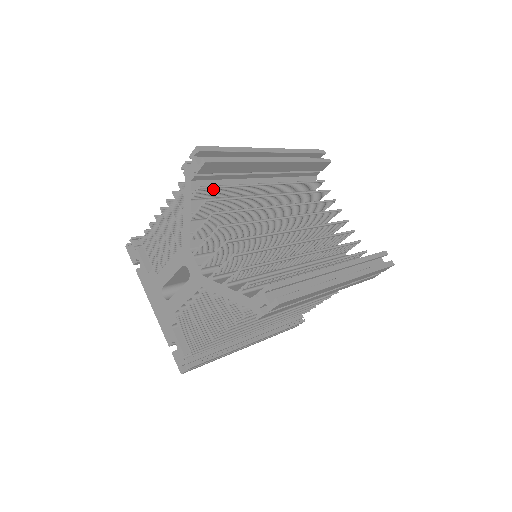
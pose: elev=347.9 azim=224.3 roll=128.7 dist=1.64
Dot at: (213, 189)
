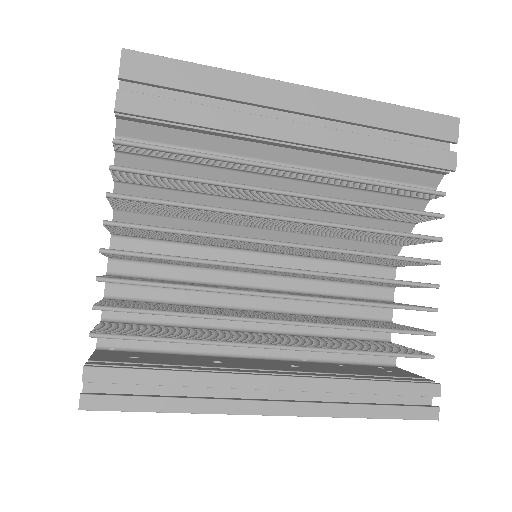
Dot at: occluded
